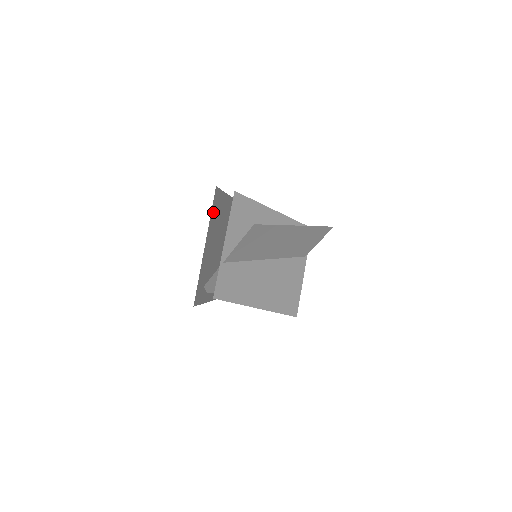
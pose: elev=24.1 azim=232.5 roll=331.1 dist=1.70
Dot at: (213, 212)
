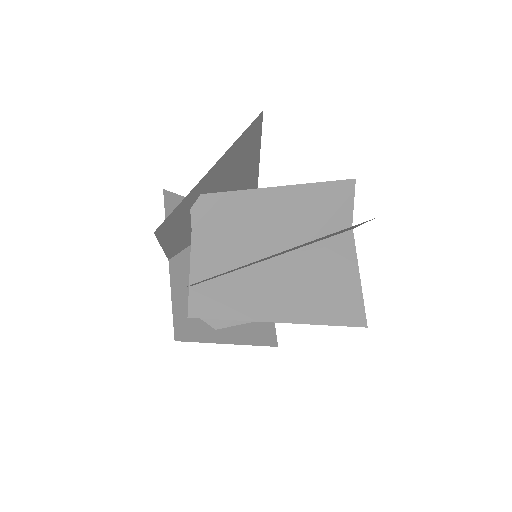
Dot at: occluded
